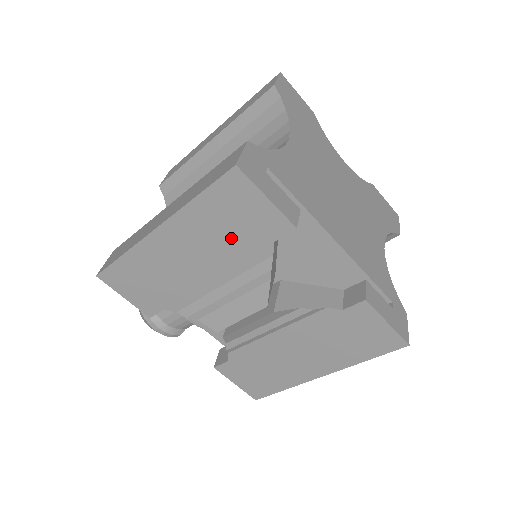
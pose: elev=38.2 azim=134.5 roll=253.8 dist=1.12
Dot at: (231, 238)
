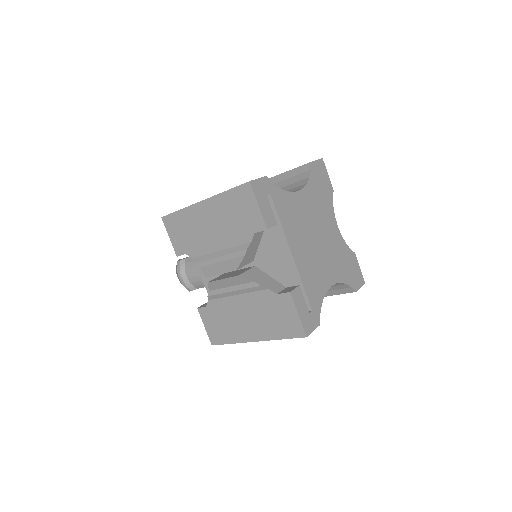
Dot at: (235, 222)
